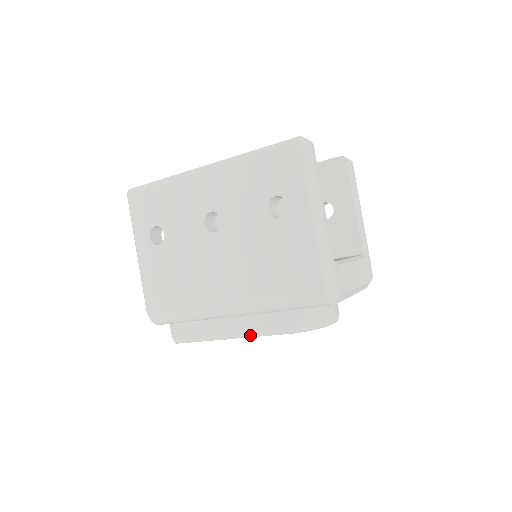
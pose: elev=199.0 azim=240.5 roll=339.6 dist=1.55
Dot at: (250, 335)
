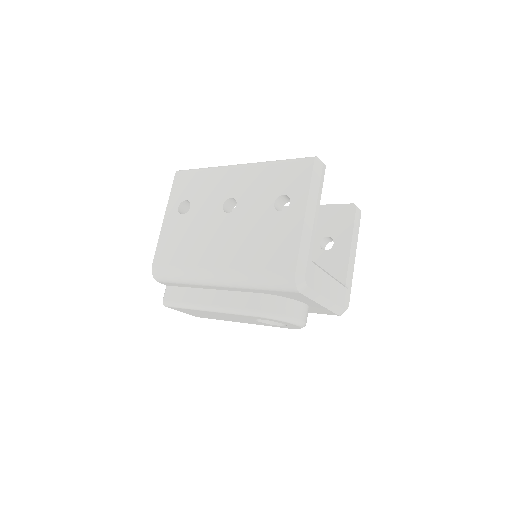
Dot at: (225, 310)
